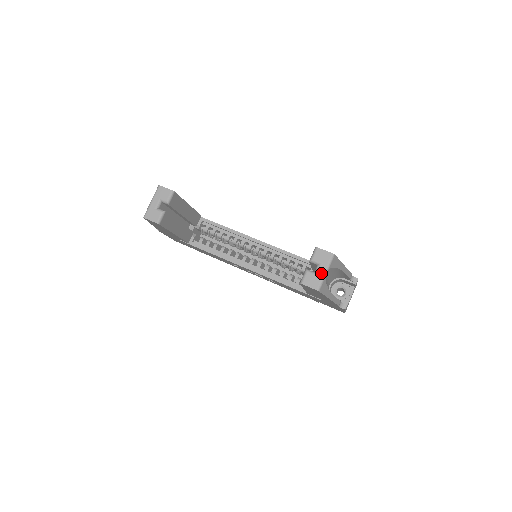
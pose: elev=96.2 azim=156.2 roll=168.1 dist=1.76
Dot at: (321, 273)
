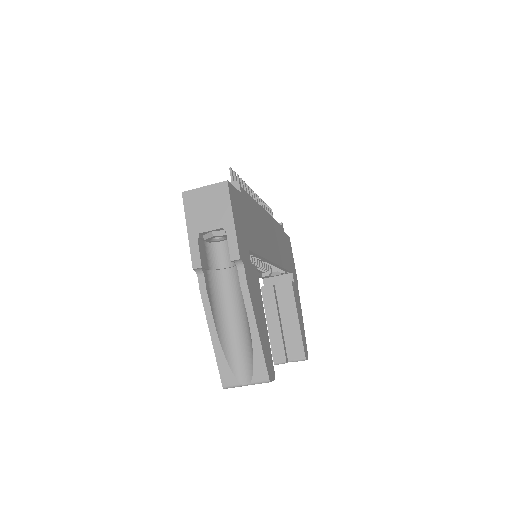
Dot at: occluded
